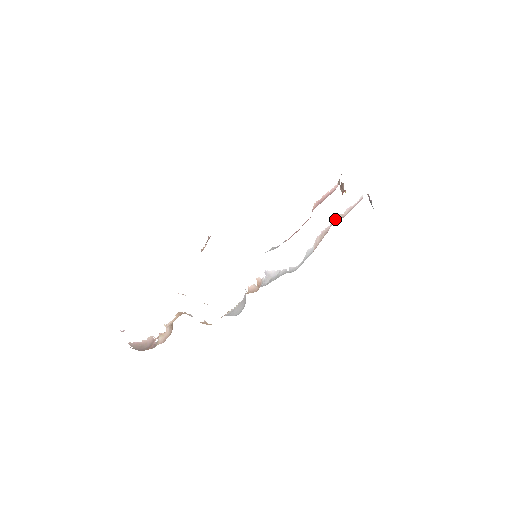
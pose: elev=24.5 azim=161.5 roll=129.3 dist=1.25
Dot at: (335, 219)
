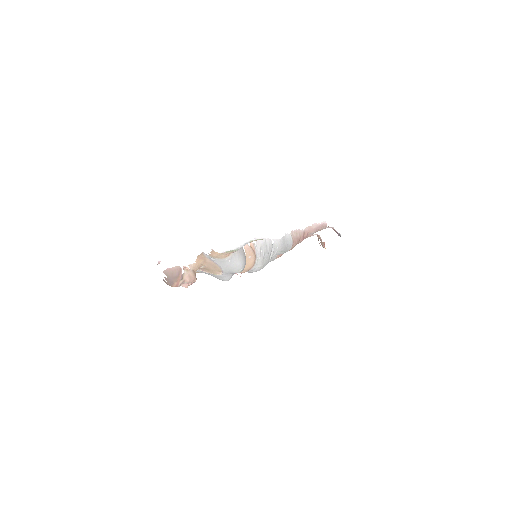
Dot at: (306, 229)
